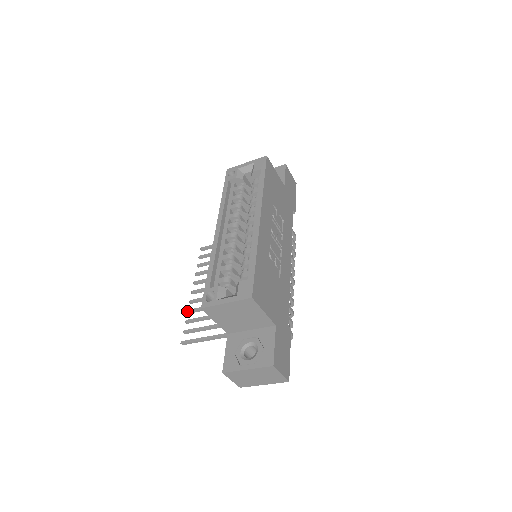
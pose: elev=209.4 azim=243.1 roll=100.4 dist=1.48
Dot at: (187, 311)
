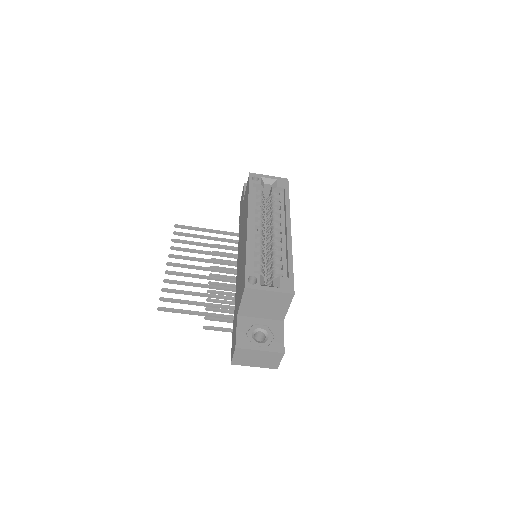
Dot at: (164, 280)
